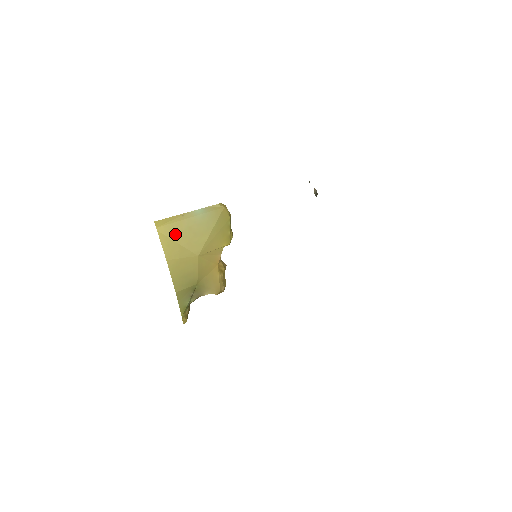
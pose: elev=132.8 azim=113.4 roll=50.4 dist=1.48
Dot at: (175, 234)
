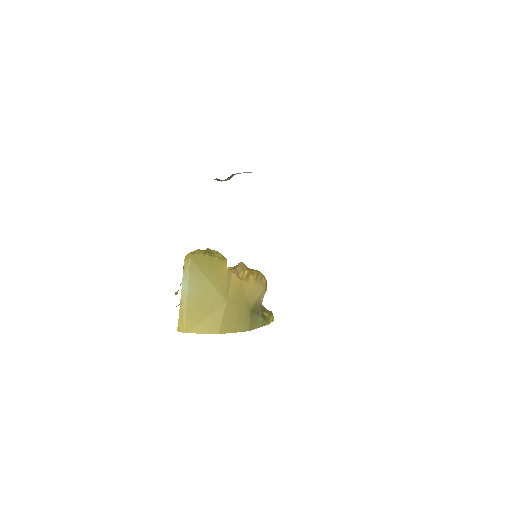
Dot at: (197, 317)
